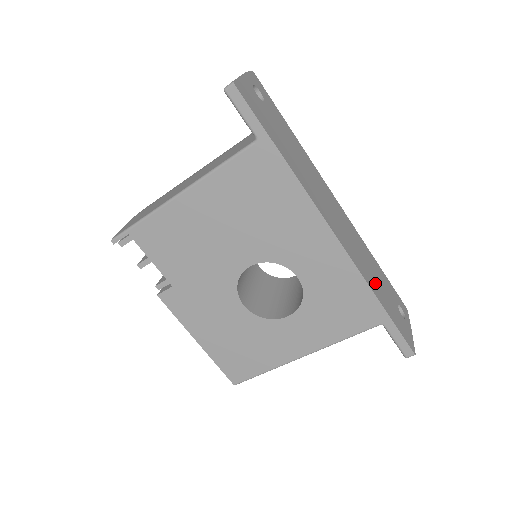
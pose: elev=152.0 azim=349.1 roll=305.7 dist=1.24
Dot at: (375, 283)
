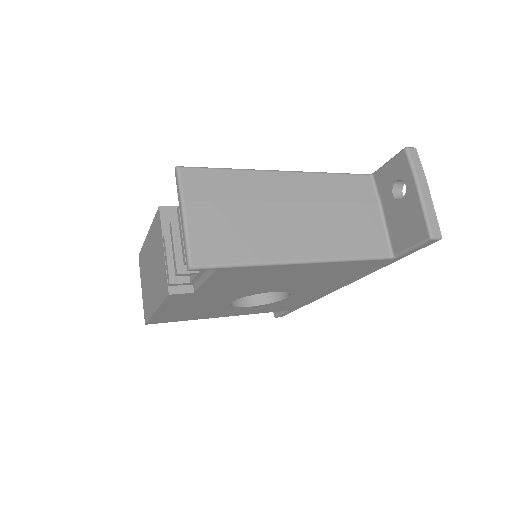
Dot at: occluded
